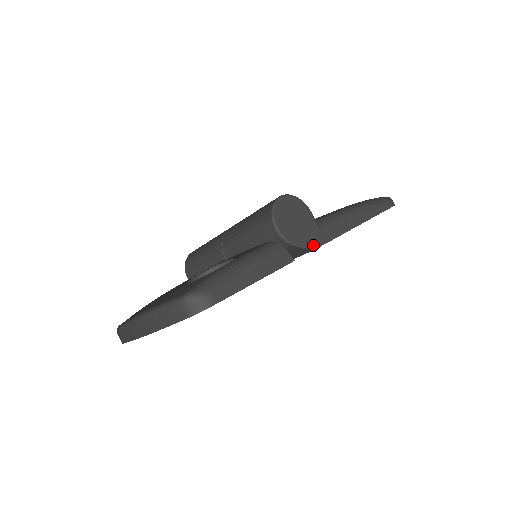
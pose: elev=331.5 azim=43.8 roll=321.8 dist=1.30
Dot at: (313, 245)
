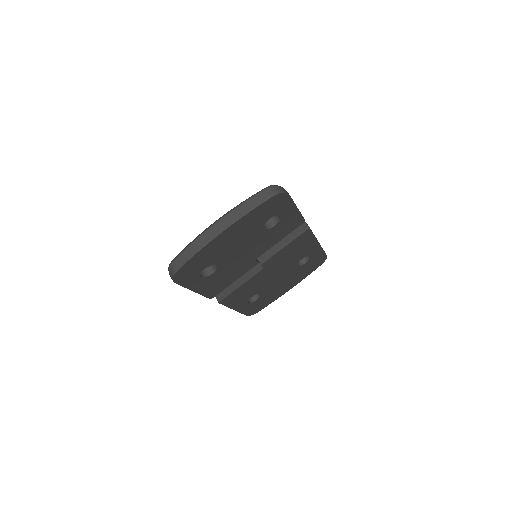
Dot at: (308, 226)
